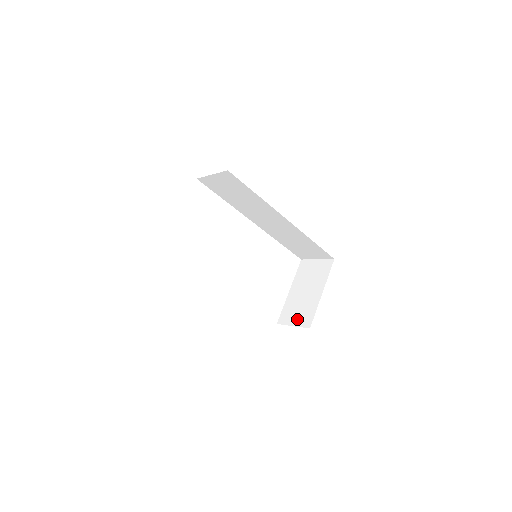
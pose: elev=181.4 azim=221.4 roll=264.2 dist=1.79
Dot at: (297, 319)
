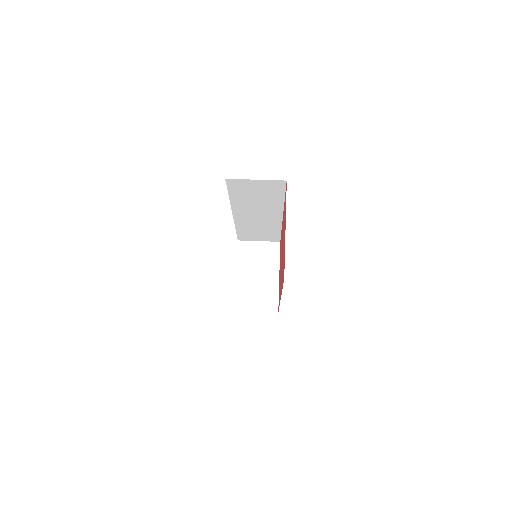
Dot at: (259, 304)
